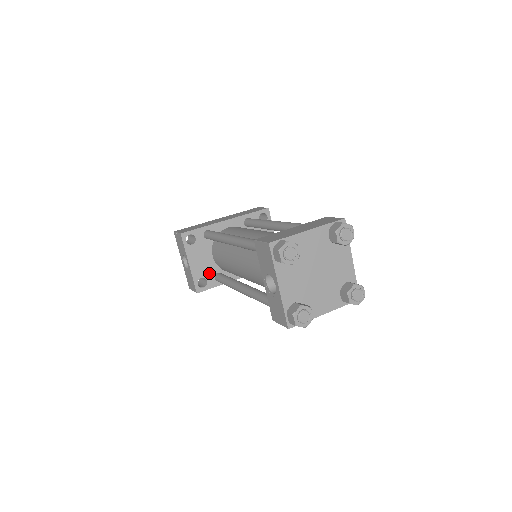
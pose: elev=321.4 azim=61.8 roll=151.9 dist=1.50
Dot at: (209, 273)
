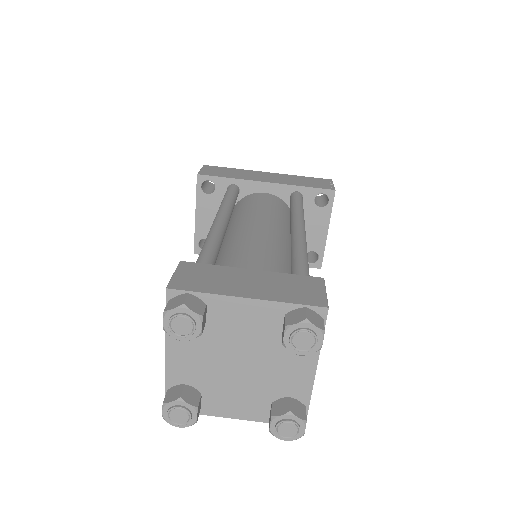
Dot at: occluded
